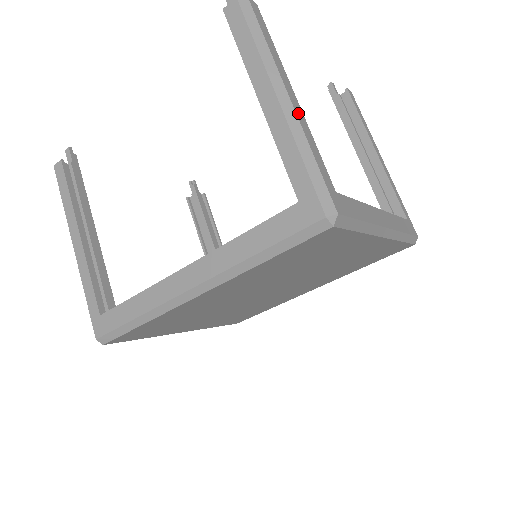
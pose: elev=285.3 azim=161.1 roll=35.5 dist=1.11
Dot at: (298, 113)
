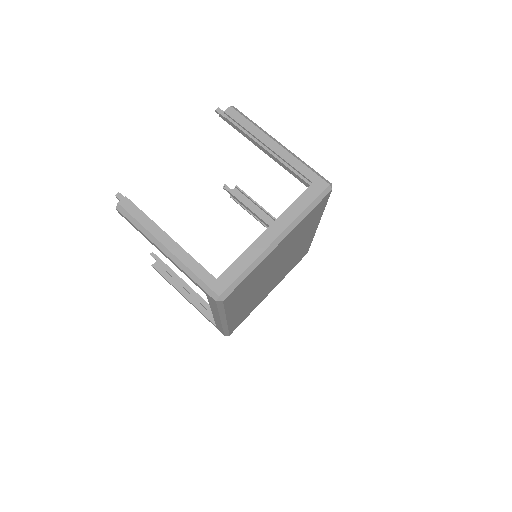
Dot at: (176, 252)
